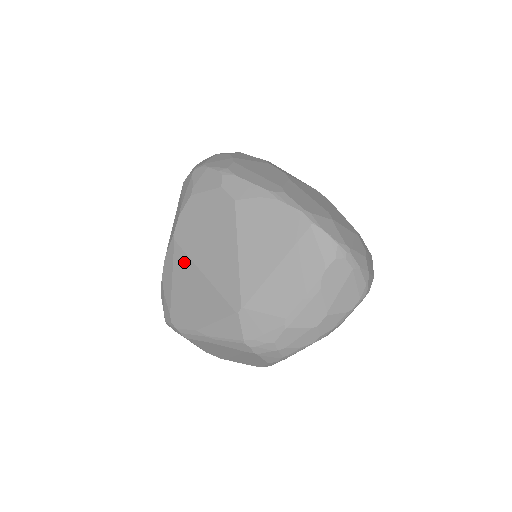
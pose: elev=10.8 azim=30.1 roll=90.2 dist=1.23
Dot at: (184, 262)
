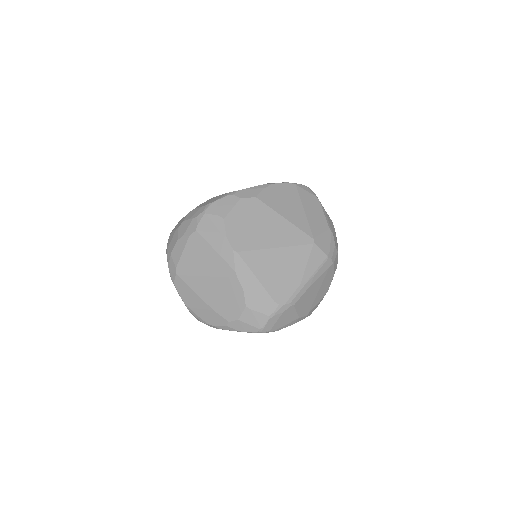
Dot at: (257, 256)
